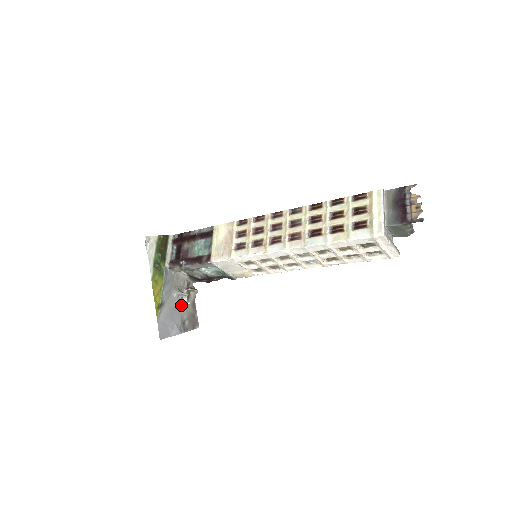
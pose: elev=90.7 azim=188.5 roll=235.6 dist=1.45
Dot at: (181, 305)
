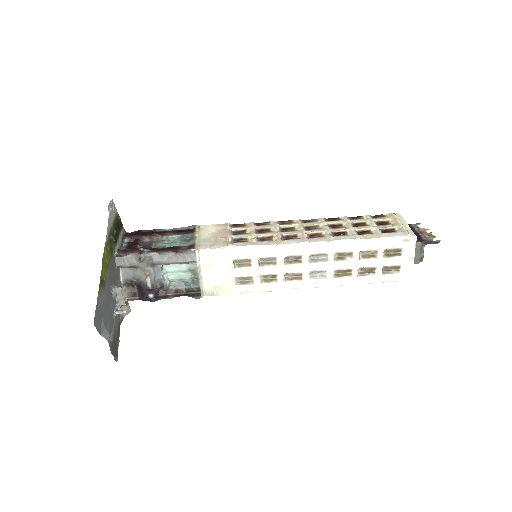
Dot at: (113, 311)
